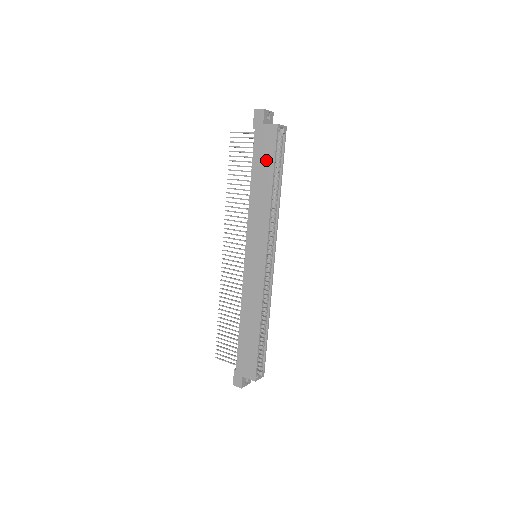
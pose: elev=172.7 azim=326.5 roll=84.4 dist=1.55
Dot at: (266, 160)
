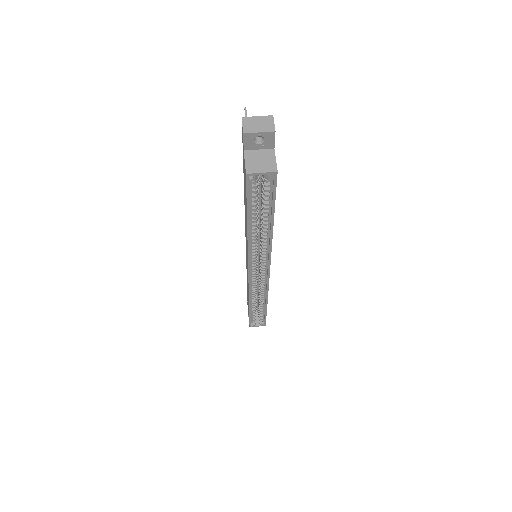
Dot at: (245, 196)
